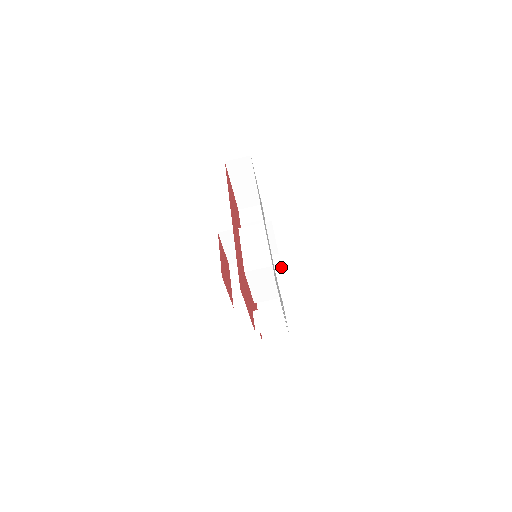
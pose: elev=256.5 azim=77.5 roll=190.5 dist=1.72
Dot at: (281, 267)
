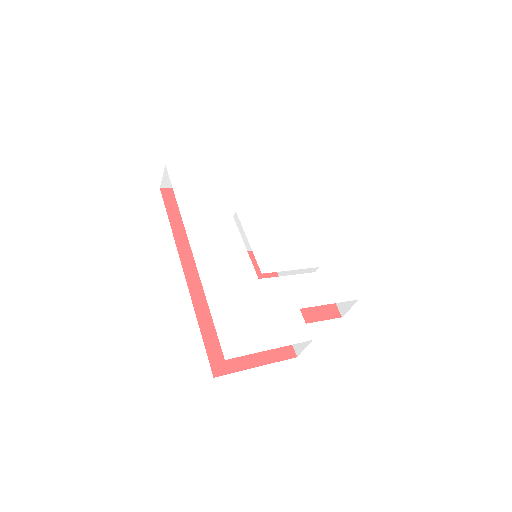
Dot at: (298, 228)
